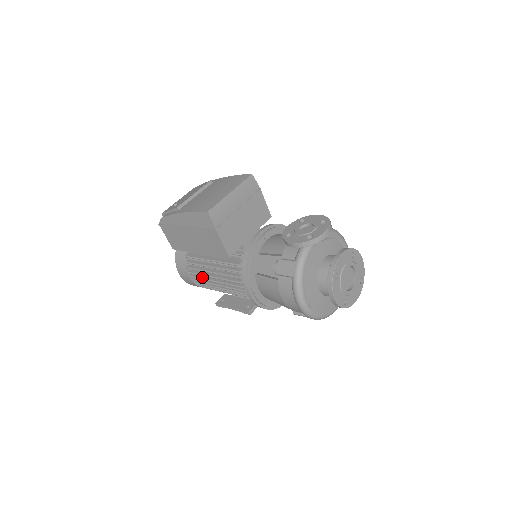
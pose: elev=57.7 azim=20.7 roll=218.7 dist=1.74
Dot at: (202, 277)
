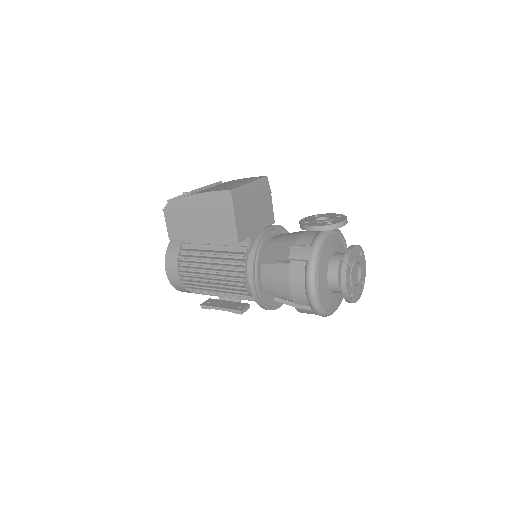
Dot at: (194, 272)
